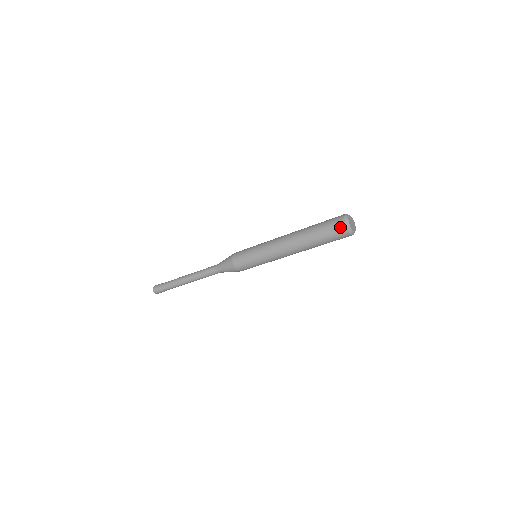
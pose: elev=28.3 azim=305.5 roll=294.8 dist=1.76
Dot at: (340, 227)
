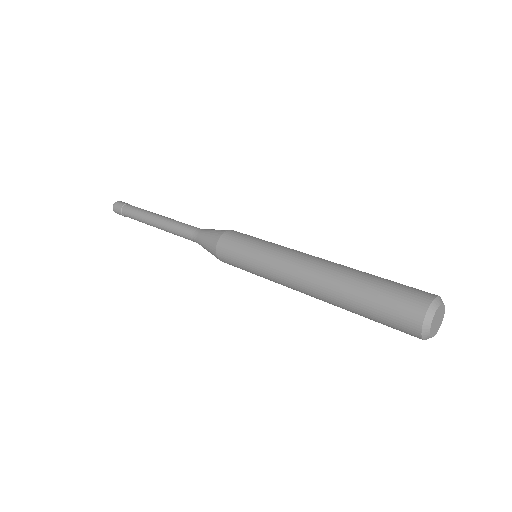
Dot at: occluded
